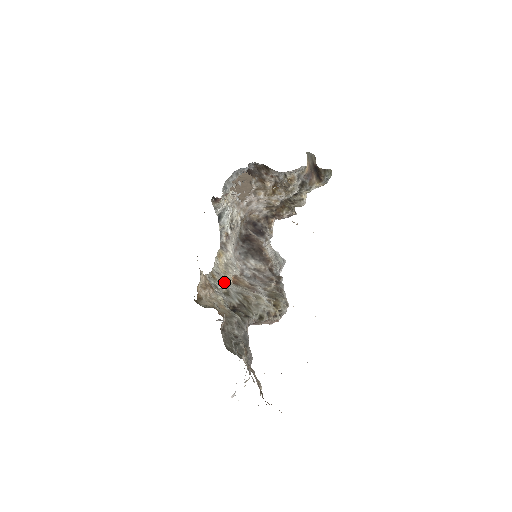
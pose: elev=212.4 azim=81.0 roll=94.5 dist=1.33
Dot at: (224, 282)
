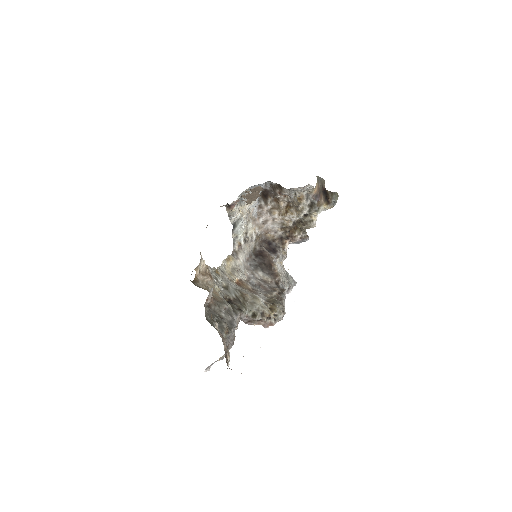
Dot at: (226, 279)
